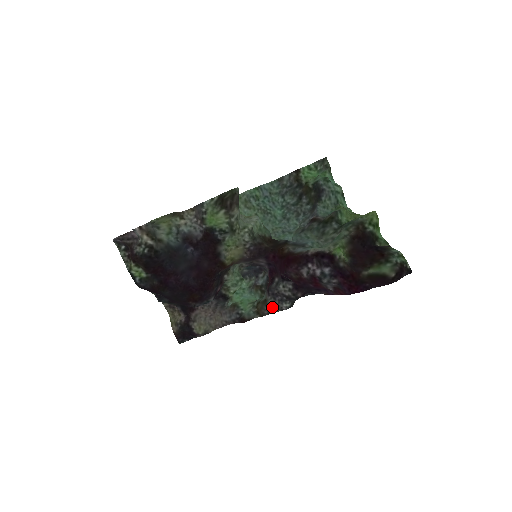
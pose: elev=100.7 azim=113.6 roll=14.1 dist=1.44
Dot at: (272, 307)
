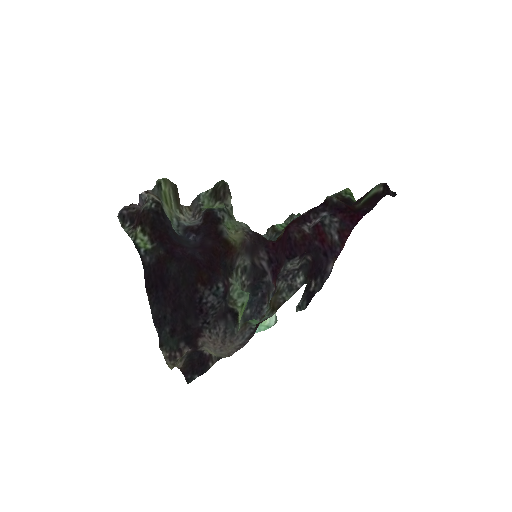
Dot at: (286, 292)
